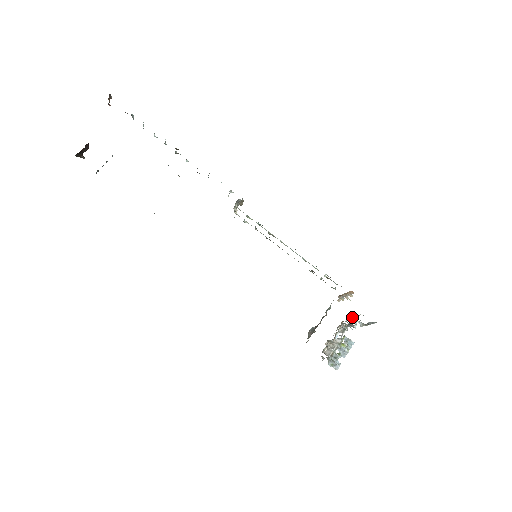
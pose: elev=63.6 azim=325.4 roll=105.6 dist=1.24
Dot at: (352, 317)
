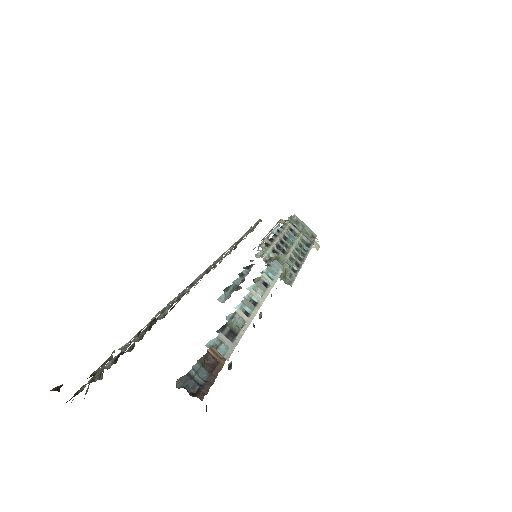
Dot at: occluded
